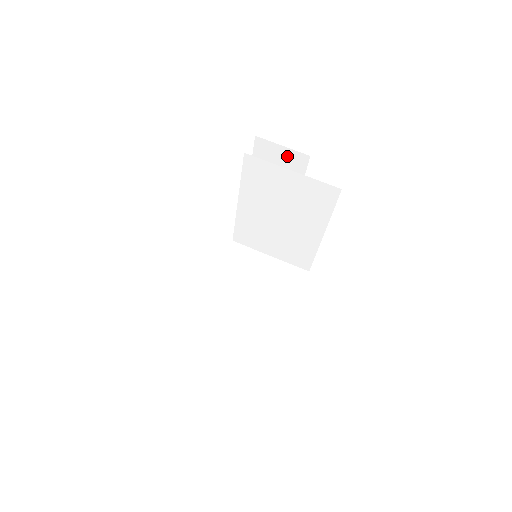
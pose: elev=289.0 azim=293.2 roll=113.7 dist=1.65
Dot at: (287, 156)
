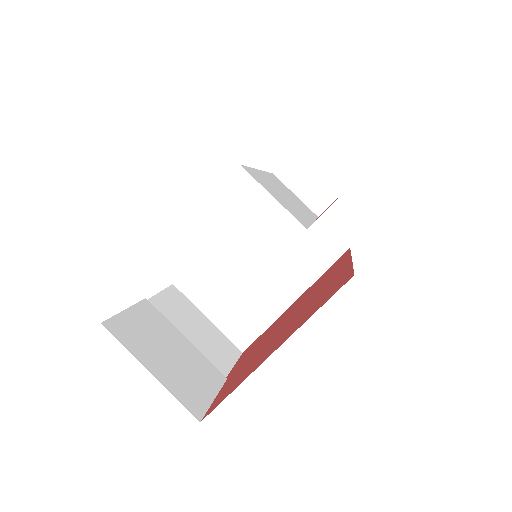
Dot at: occluded
